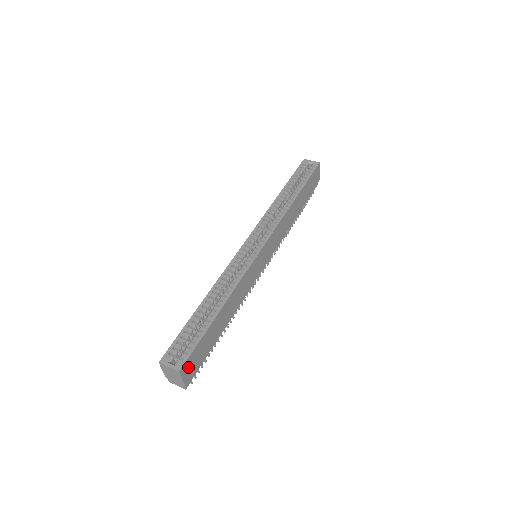
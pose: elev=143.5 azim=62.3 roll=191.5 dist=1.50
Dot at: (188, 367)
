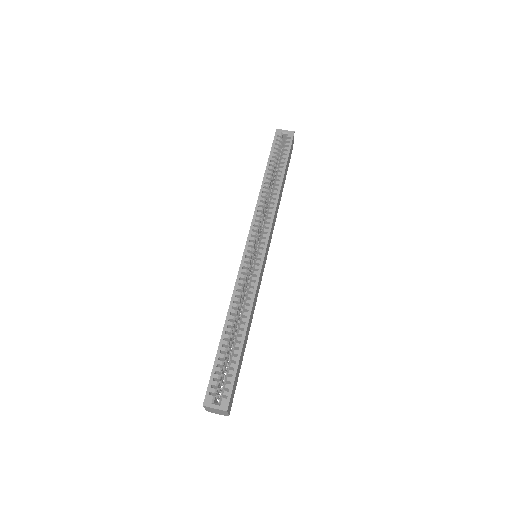
Dot at: (230, 400)
